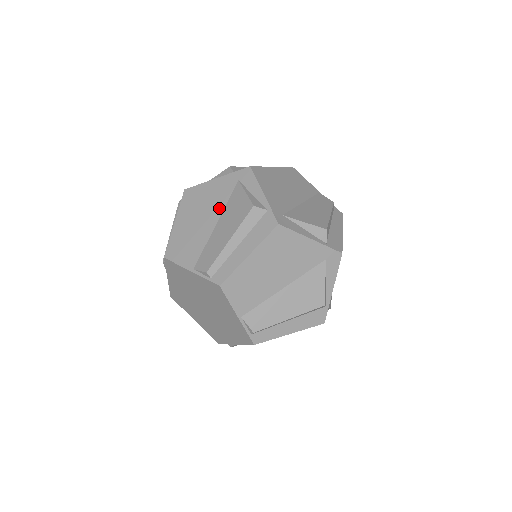
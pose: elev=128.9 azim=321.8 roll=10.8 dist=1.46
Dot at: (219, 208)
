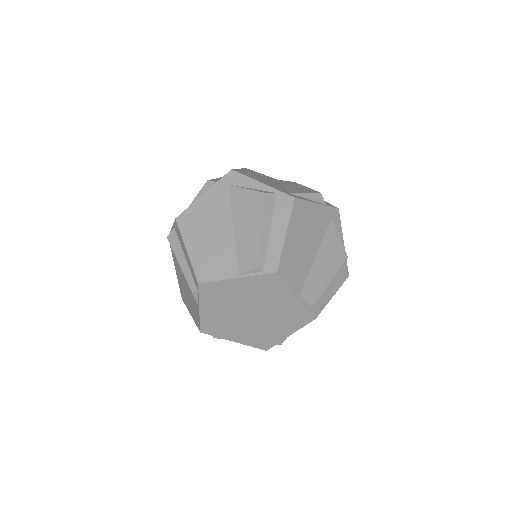
Dot at: (226, 215)
